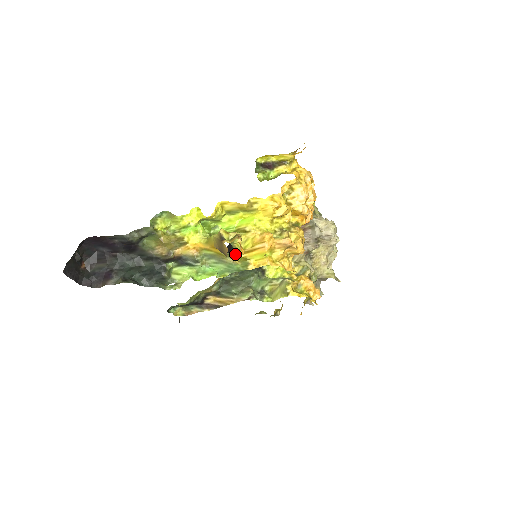
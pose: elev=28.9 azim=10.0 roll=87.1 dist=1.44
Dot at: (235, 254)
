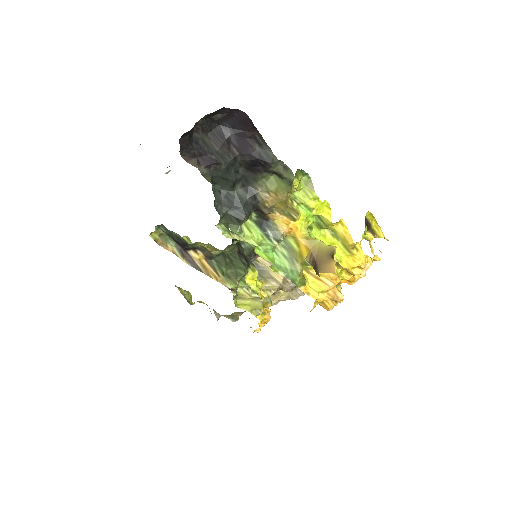
Dot at: occluded
